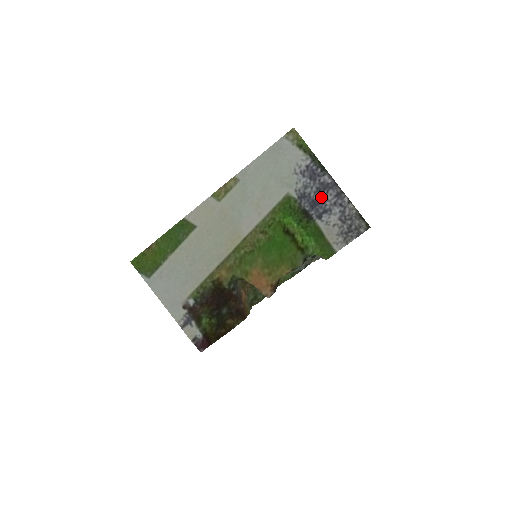
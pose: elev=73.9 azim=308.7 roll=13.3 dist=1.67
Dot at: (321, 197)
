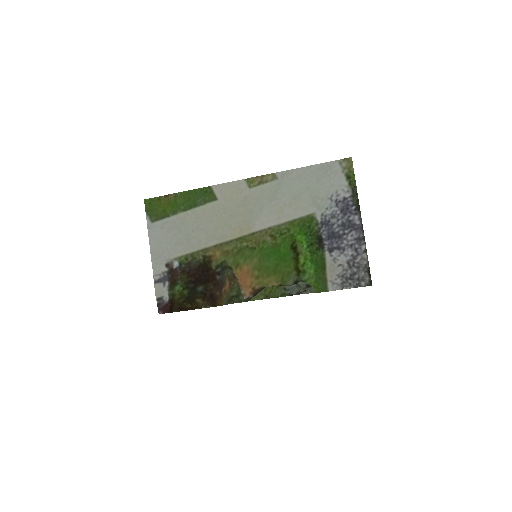
Dot at: (342, 233)
